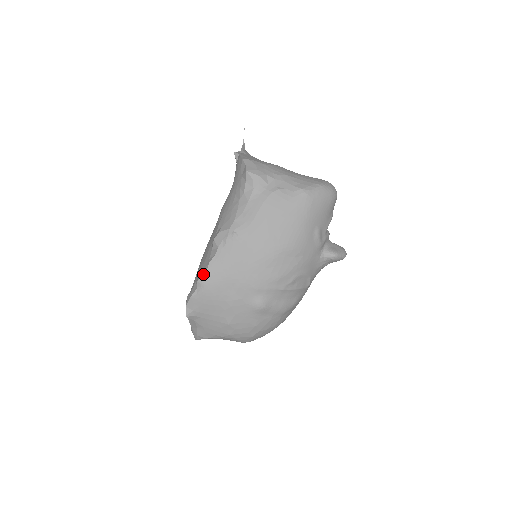
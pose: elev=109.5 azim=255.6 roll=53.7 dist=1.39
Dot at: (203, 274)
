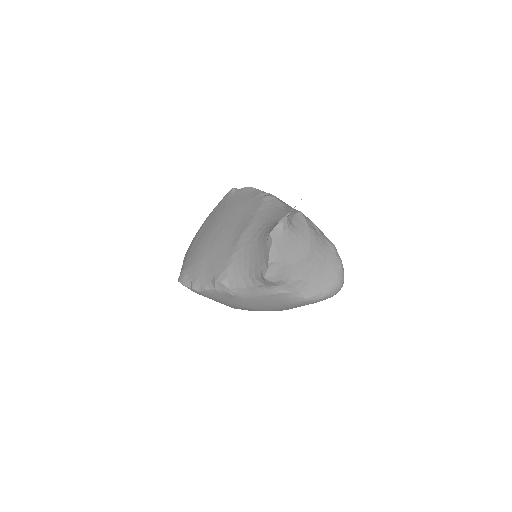
Dot at: (198, 289)
